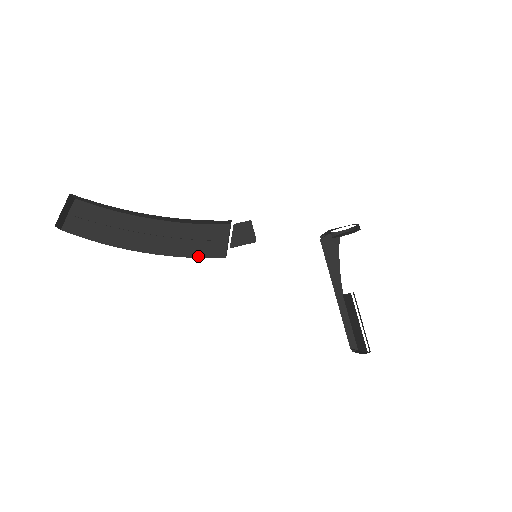
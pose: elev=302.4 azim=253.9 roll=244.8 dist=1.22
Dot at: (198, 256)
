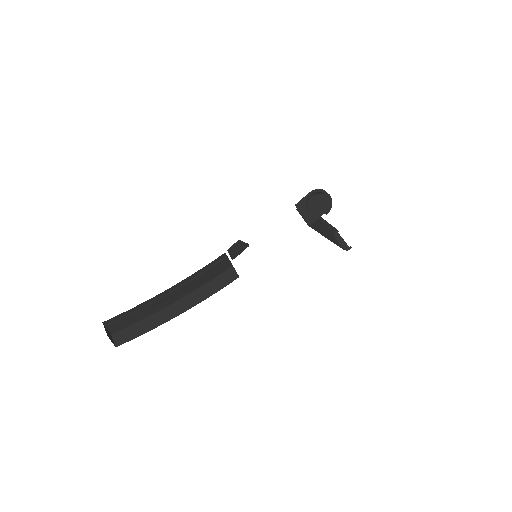
Dot at: (213, 278)
